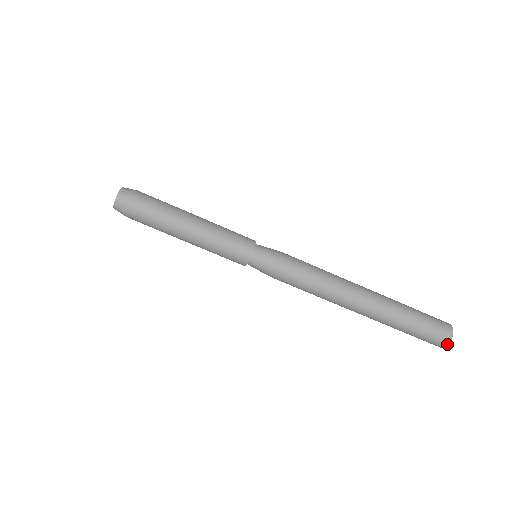
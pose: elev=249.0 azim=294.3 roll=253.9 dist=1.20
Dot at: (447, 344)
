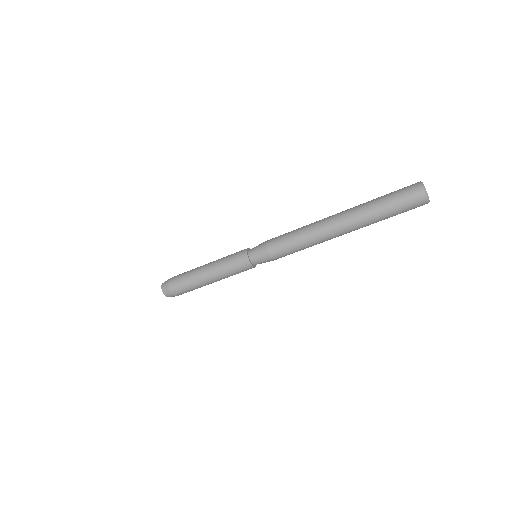
Dot at: (426, 196)
